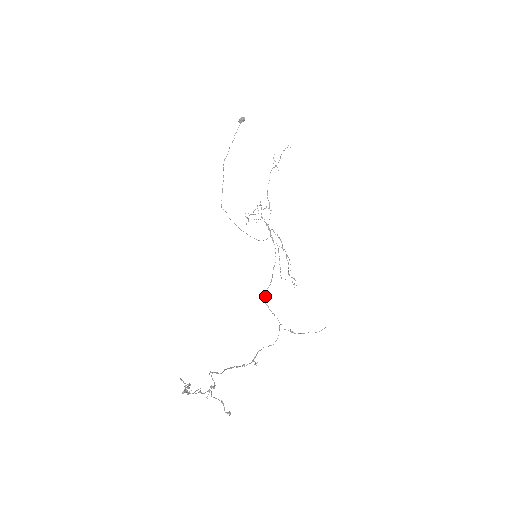
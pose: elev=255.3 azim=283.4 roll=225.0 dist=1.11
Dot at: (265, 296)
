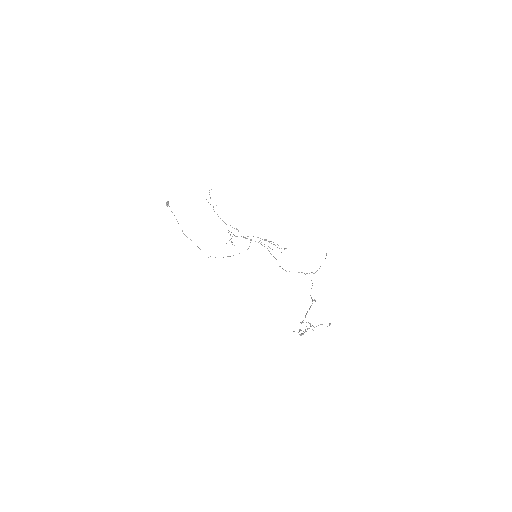
Dot at: occluded
